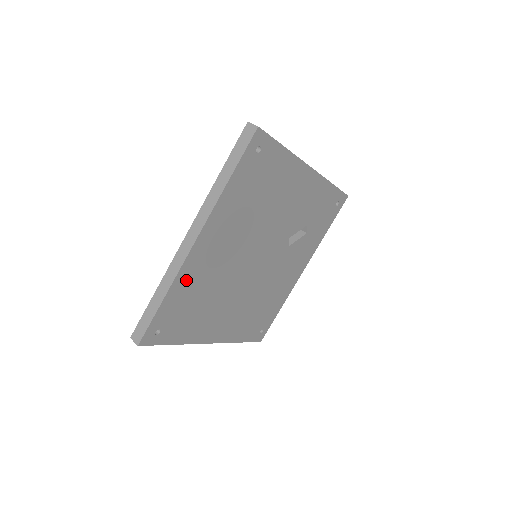
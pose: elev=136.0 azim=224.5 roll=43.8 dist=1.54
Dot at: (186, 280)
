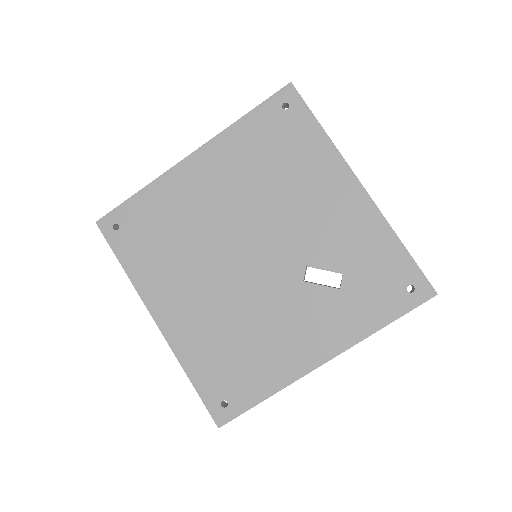
Dot at: (165, 193)
